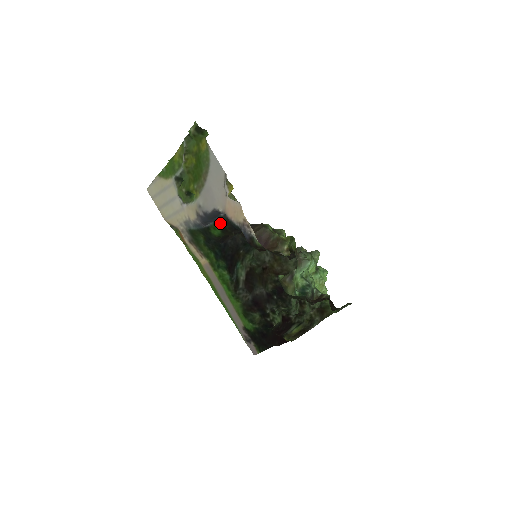
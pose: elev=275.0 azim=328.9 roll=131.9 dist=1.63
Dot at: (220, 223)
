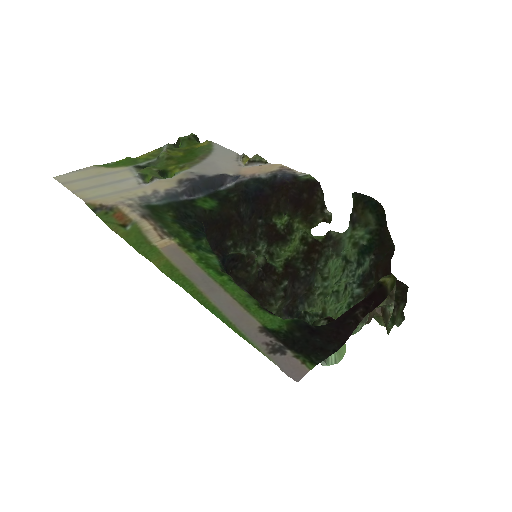
Dot at: (218, 194)
